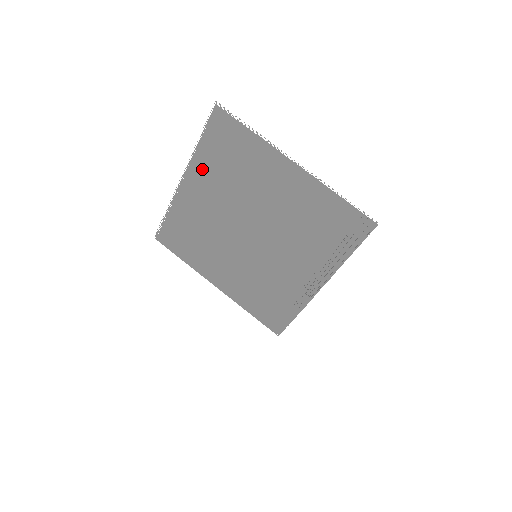
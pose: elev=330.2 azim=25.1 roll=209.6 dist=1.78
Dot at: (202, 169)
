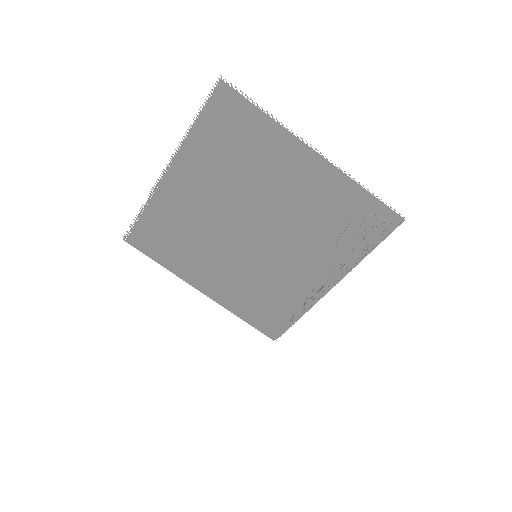
Dot at: (195, 157)
